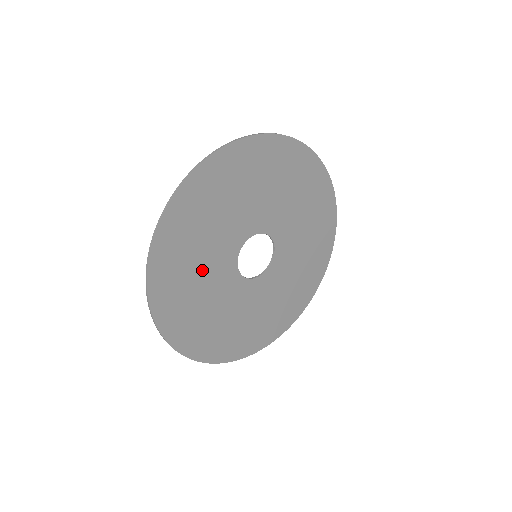
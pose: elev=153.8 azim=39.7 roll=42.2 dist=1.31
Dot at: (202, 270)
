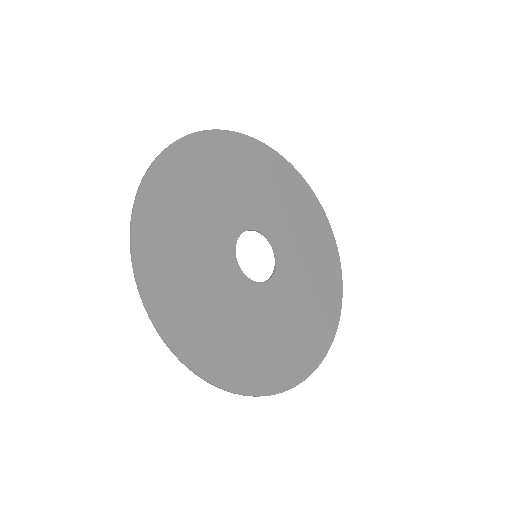
Dot at: (207, 203)
